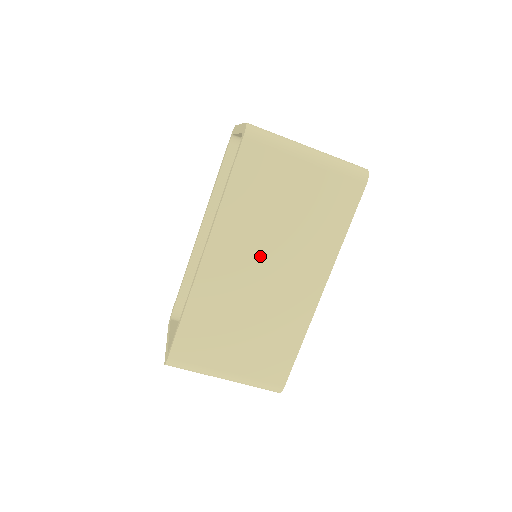
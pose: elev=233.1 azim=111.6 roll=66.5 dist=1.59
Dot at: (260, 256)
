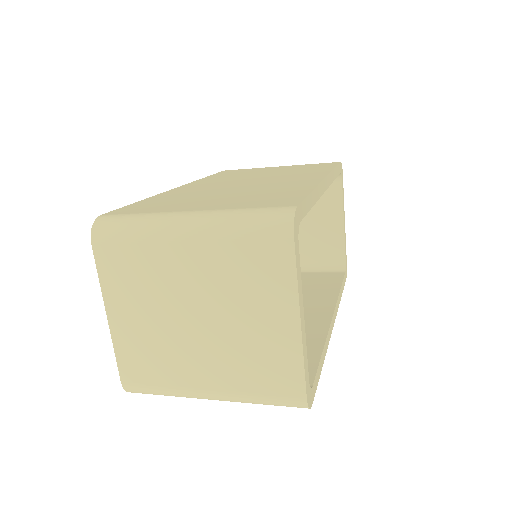
Dot at: occluded
